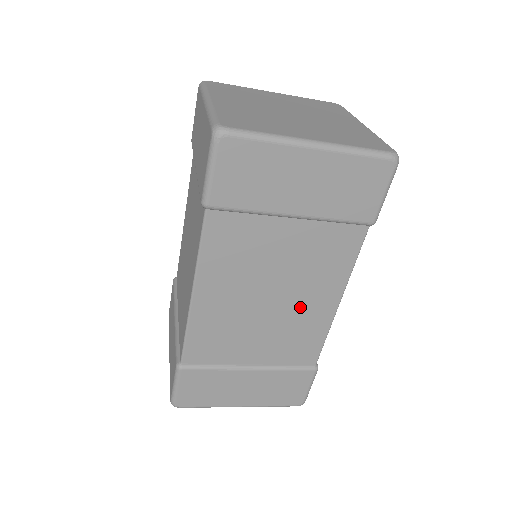
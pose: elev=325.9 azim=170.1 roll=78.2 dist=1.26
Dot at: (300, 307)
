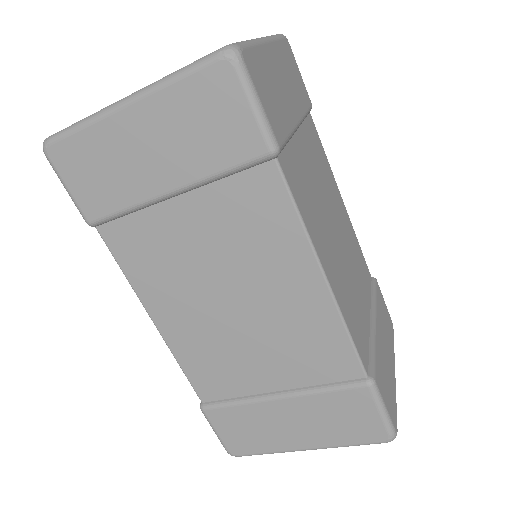
Dot at: (277, 302)
